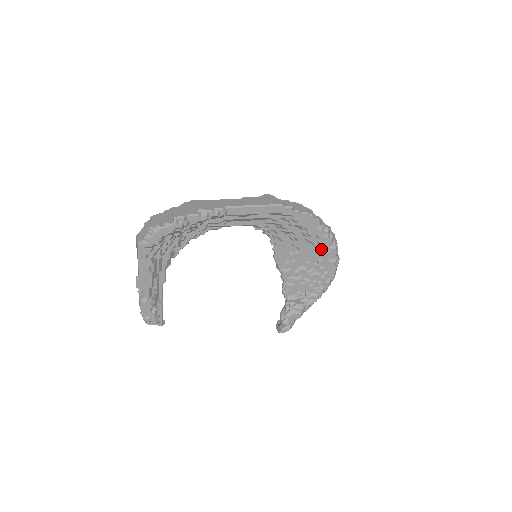
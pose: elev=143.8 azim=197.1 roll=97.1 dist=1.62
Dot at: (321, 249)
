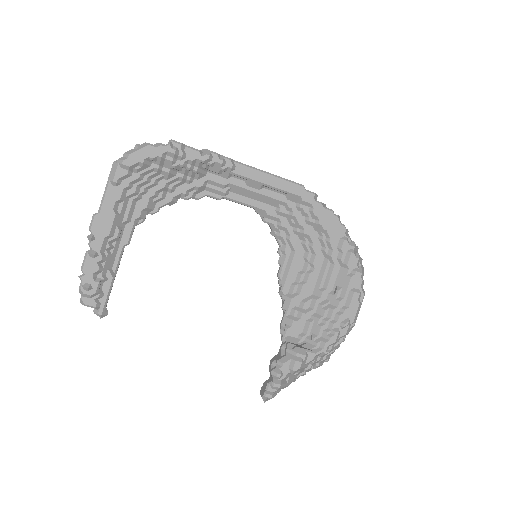
Dot at: (342, 271)
